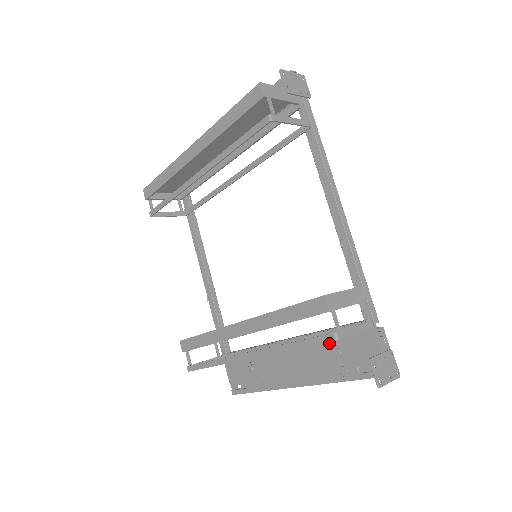
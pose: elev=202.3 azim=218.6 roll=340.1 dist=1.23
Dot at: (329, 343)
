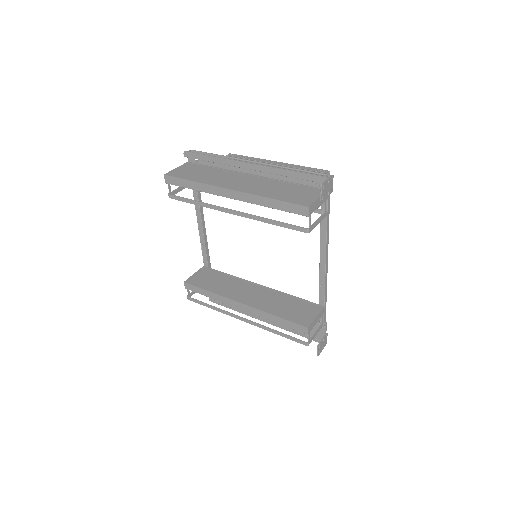
Dot at: occluded
